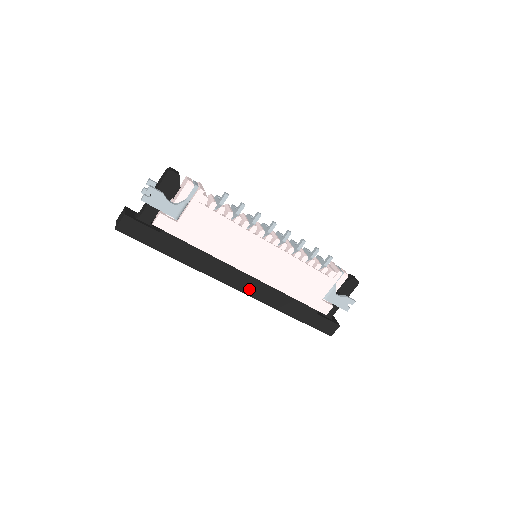
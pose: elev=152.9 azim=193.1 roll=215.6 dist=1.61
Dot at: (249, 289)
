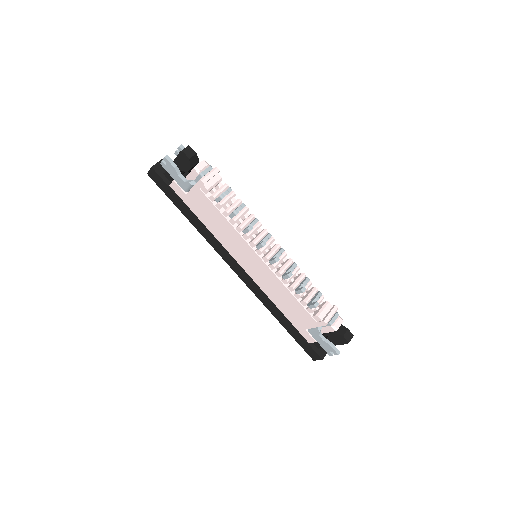
Dot at: (243, 277)
